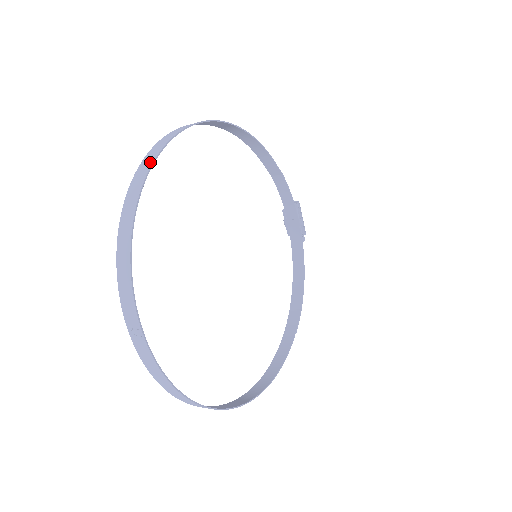
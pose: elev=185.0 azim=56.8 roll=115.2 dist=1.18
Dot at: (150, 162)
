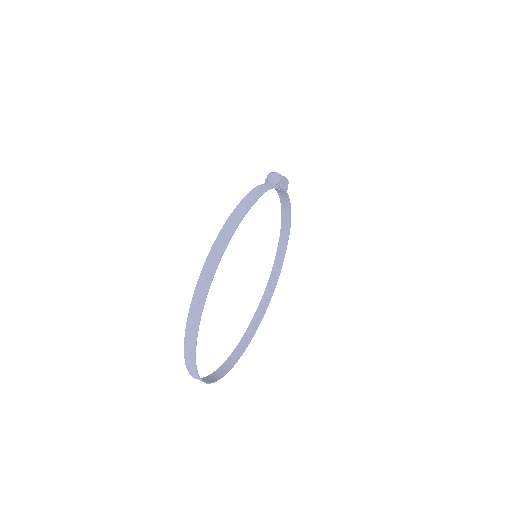
Dot at: (193, 357)
